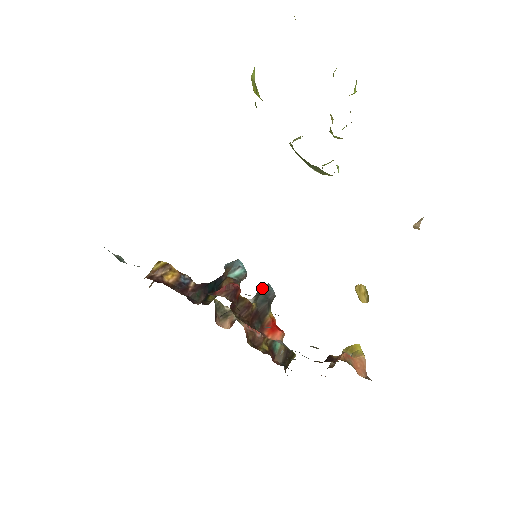
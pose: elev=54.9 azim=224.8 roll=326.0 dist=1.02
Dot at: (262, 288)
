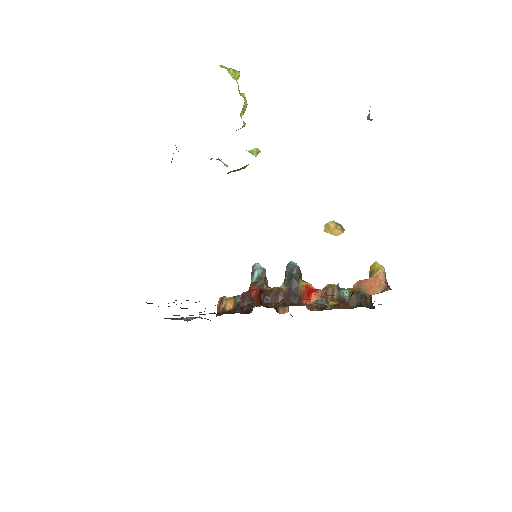
Dot at: (286, 269)
